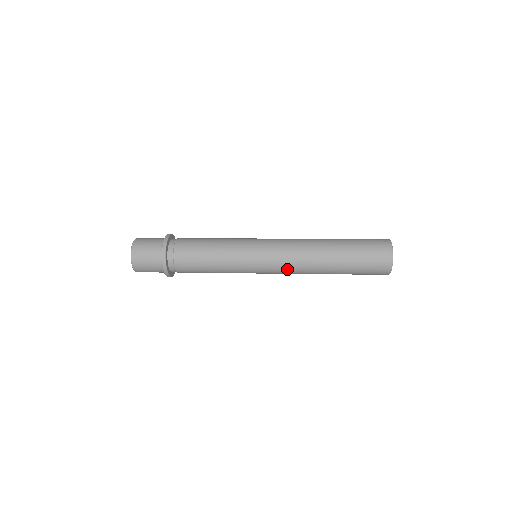
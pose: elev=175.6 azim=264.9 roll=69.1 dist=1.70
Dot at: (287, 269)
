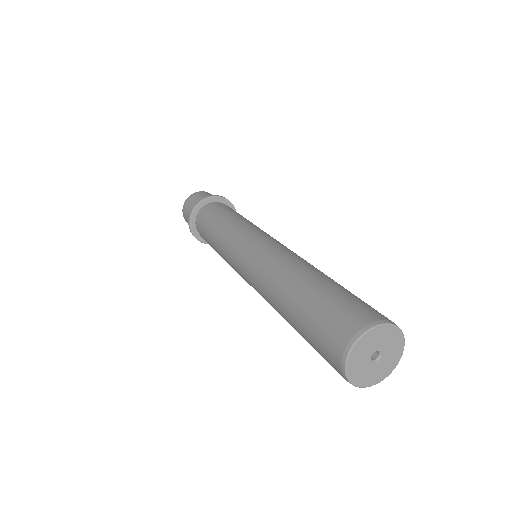
Dot at: (253, 274)
